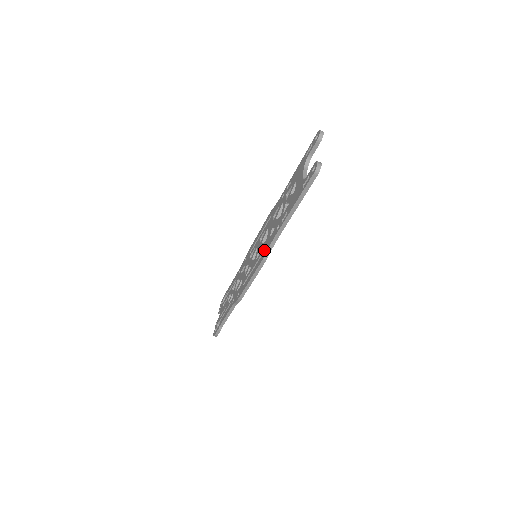
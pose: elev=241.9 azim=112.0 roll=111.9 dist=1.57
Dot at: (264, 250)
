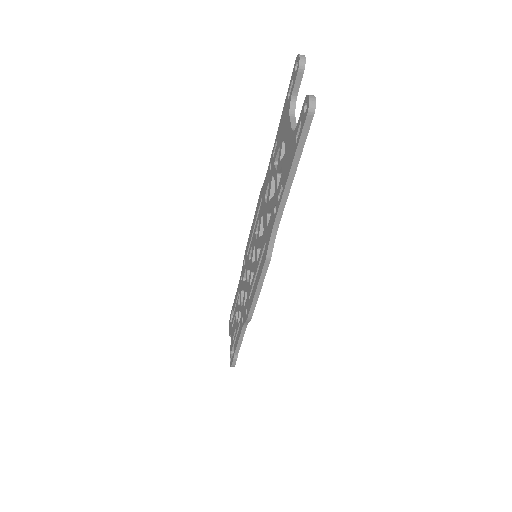
Dot at: (264, 246)
